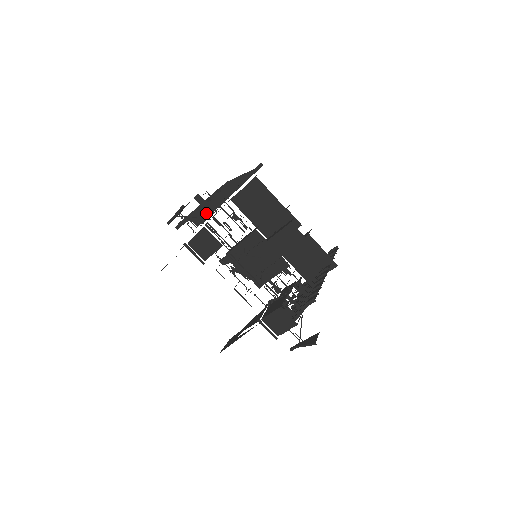
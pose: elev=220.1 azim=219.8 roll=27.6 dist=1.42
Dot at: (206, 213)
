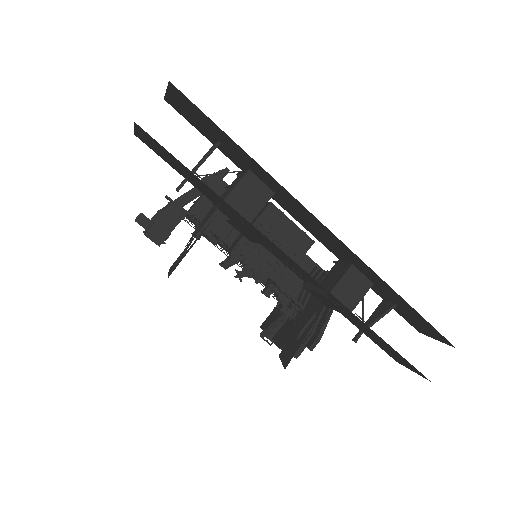
Dot at: occluded
